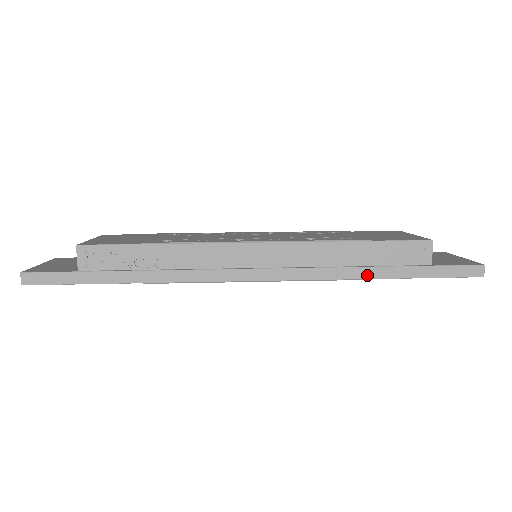
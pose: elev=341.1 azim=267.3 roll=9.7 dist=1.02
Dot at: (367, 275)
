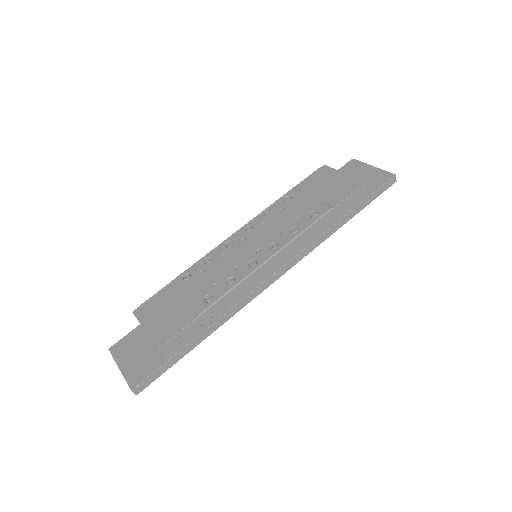
Dot at: (336, 228)
